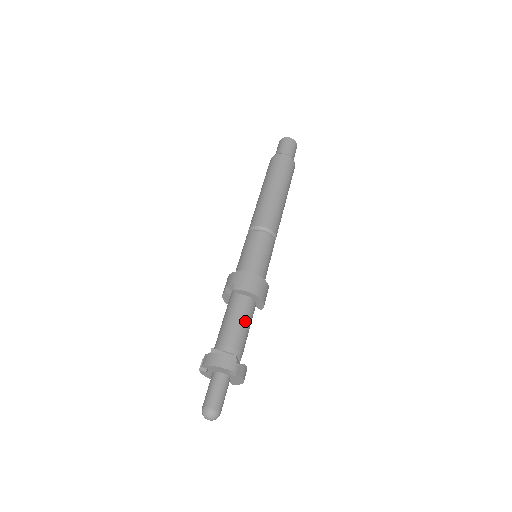
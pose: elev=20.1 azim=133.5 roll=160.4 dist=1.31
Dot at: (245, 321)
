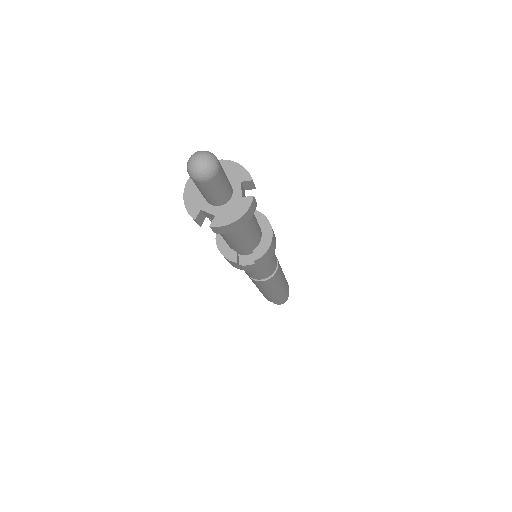
Dot at: occluded
